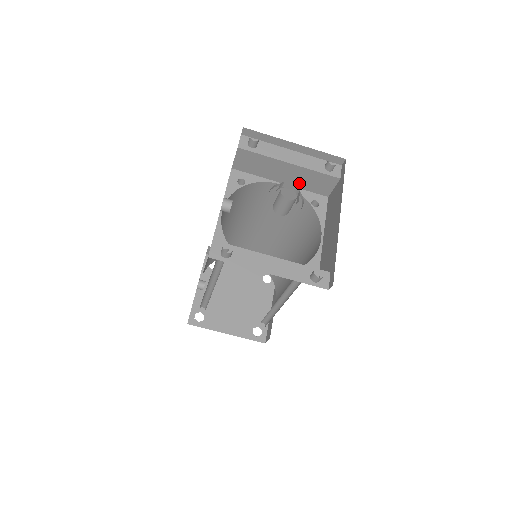
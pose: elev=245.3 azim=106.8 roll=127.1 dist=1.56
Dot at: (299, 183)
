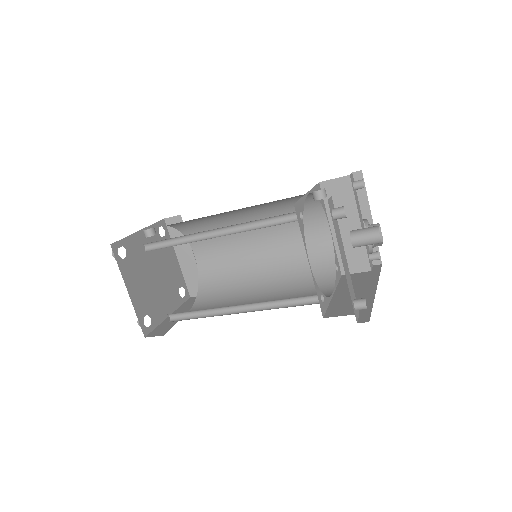
Dot at: occluded
